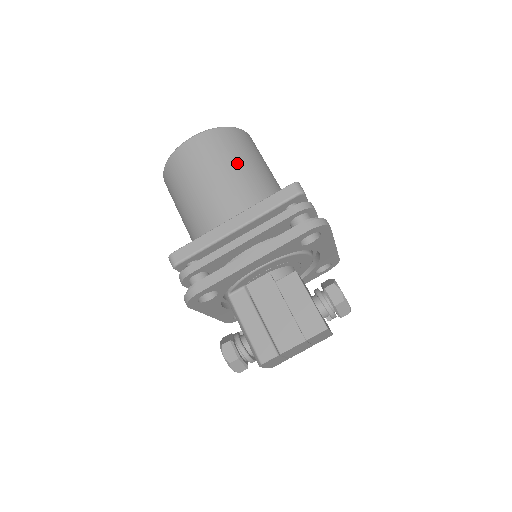
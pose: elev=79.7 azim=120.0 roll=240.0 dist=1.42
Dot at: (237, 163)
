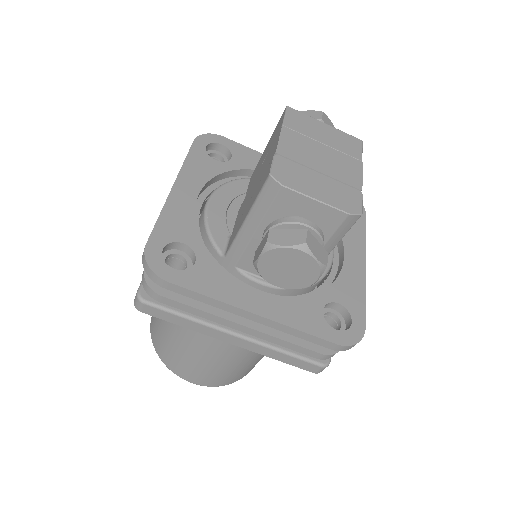
Dot at: occluded
